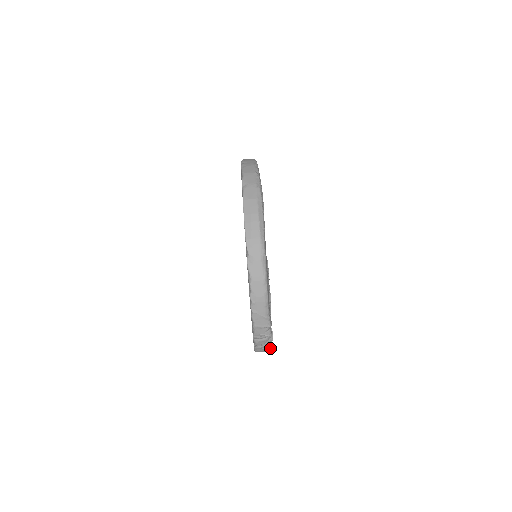
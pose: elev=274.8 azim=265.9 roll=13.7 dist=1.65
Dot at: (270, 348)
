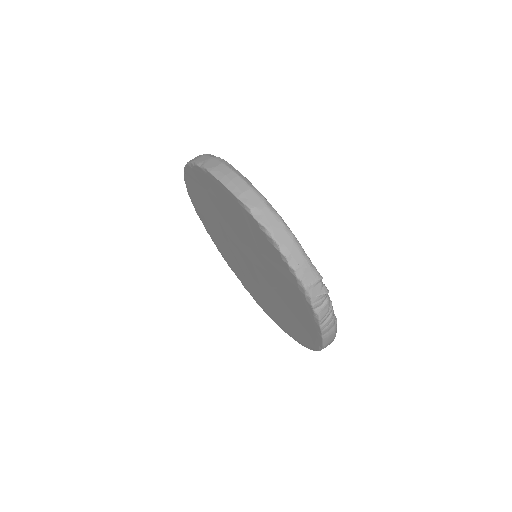
Dot at: (336, 324)
